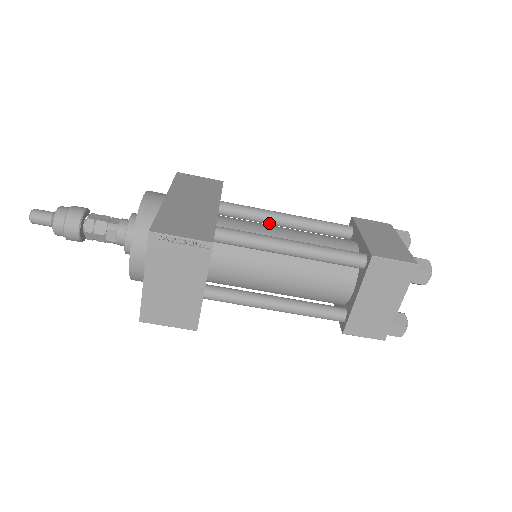
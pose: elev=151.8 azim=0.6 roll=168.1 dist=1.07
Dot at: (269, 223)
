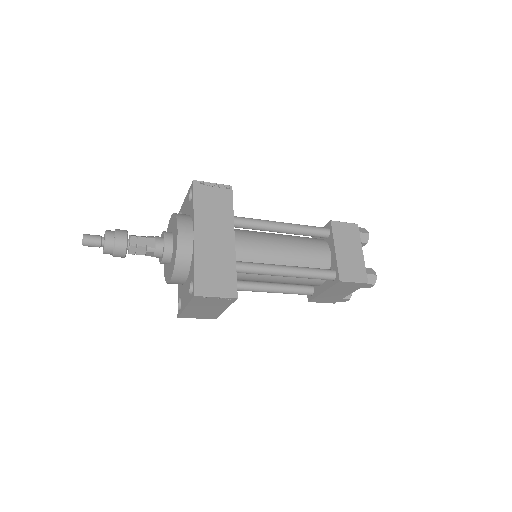
Dot at: occluded
